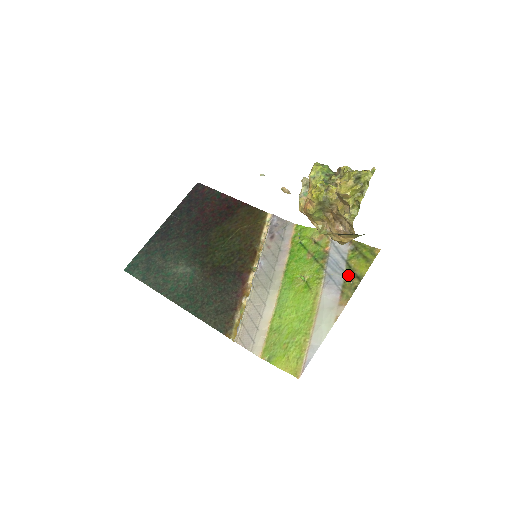
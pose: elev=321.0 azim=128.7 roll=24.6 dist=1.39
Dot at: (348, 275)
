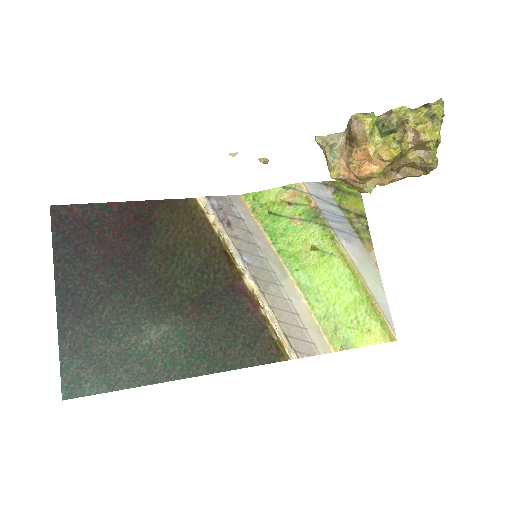
Dot at: (351, 219)
